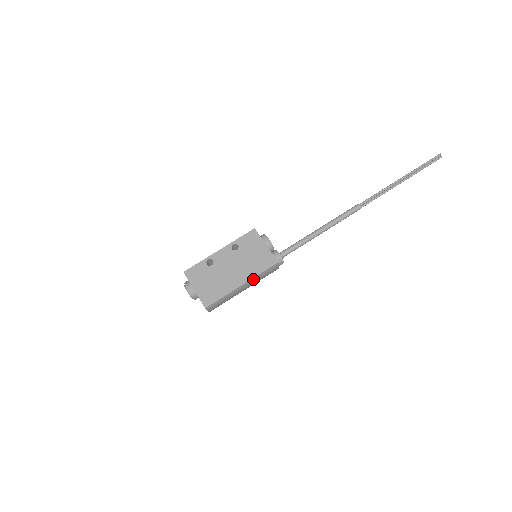
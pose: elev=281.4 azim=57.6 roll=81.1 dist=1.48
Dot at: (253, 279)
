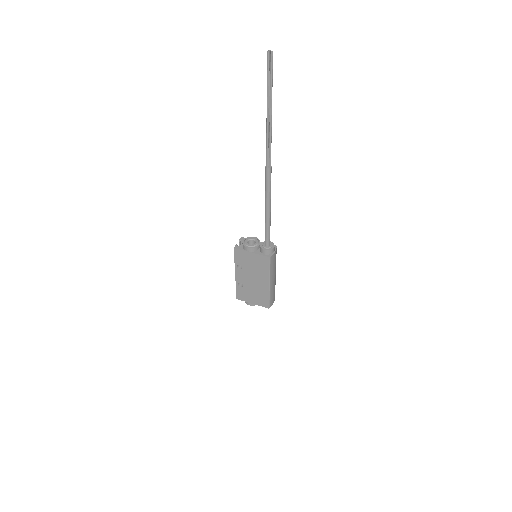
Dot at: (271, 275)
